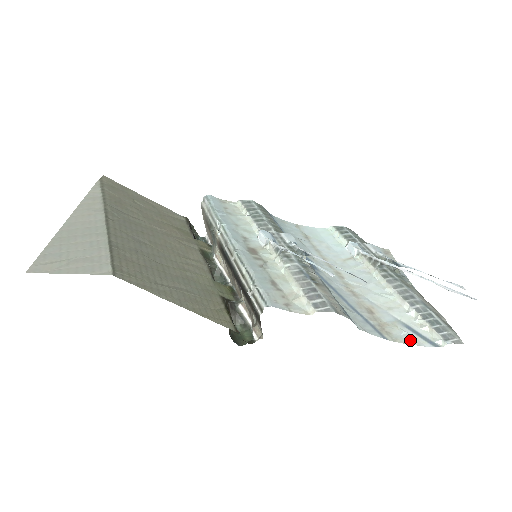
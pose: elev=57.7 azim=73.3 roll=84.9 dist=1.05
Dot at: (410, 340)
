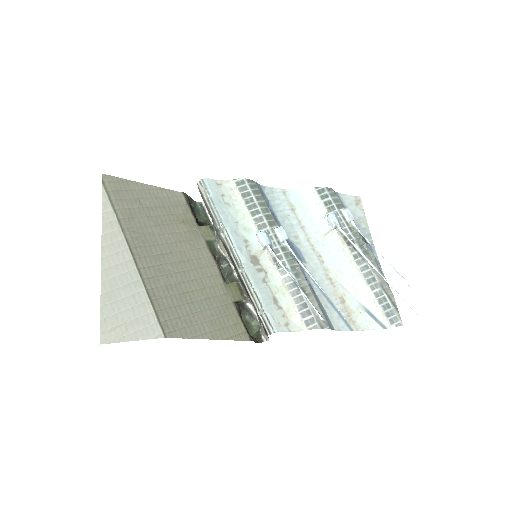
Dot at: (368, 325)
